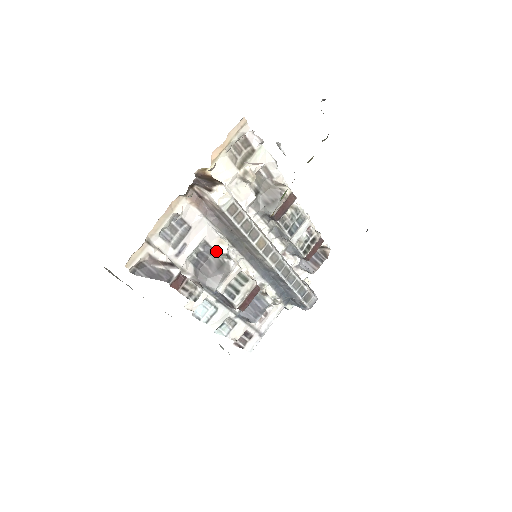
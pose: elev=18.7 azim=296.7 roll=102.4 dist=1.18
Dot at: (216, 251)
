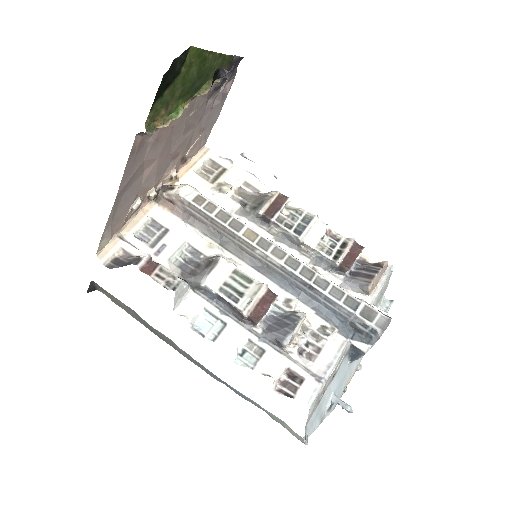
Dot at: (206, 256)
